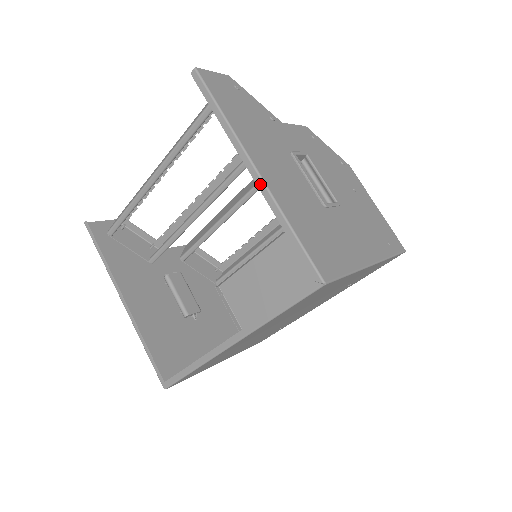
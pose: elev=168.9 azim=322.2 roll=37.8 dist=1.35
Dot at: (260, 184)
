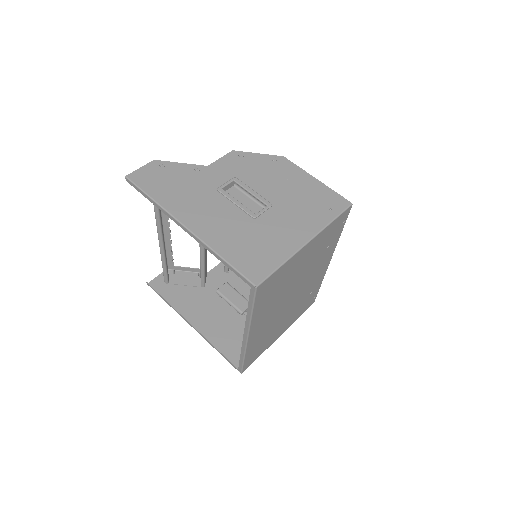
Dot at: (193, 236)
